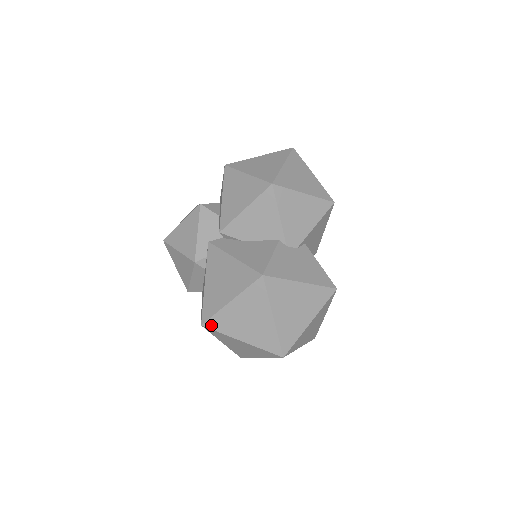
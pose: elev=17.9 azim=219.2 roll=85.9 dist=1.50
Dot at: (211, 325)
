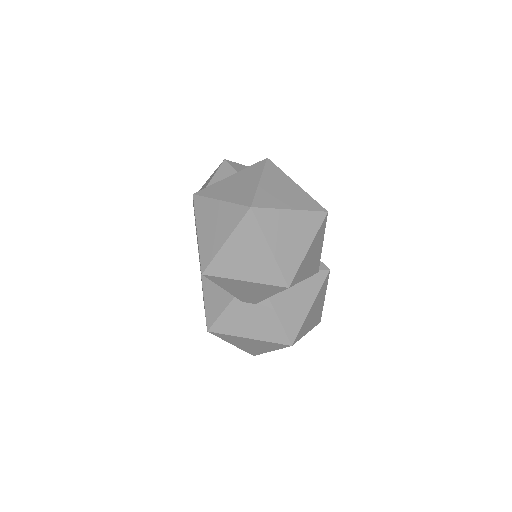
Dot at: occluded
